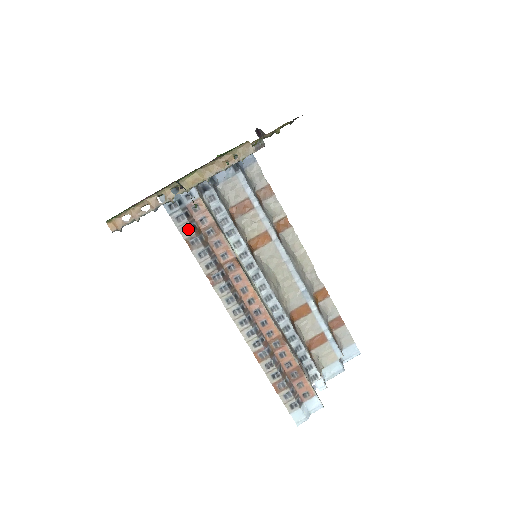
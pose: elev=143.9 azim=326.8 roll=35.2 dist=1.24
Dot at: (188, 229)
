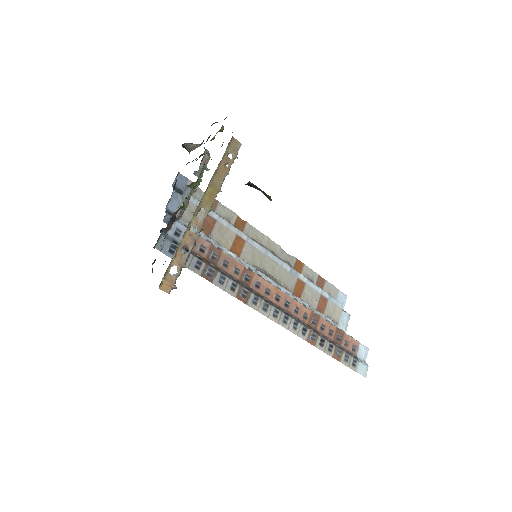
Dot at: (197, 264)
